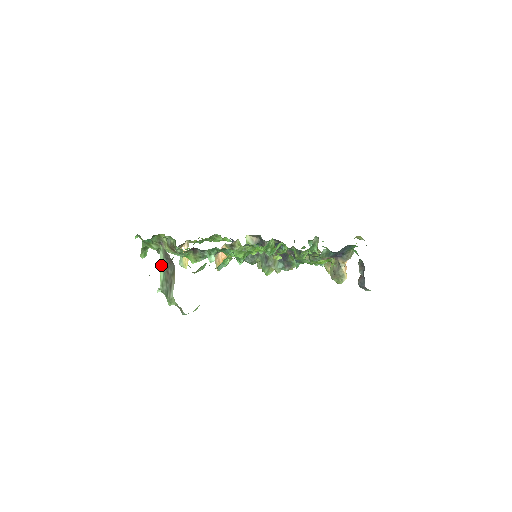
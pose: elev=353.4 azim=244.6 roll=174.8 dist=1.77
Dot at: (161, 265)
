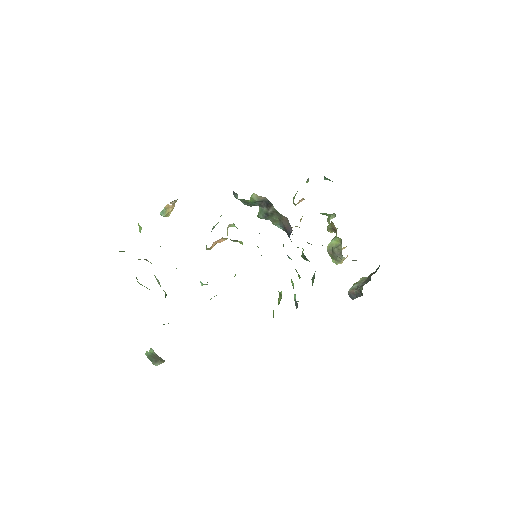
Dot at: occluded
